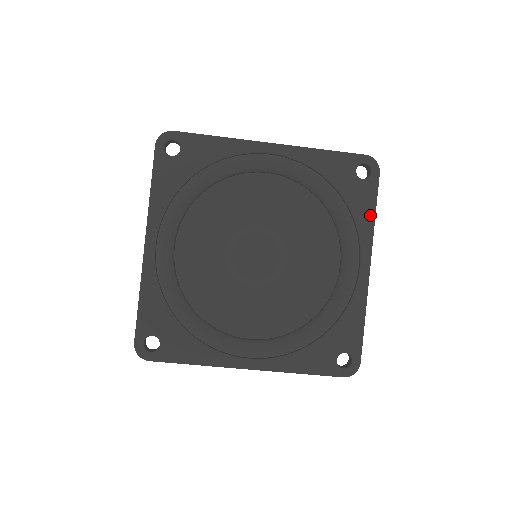
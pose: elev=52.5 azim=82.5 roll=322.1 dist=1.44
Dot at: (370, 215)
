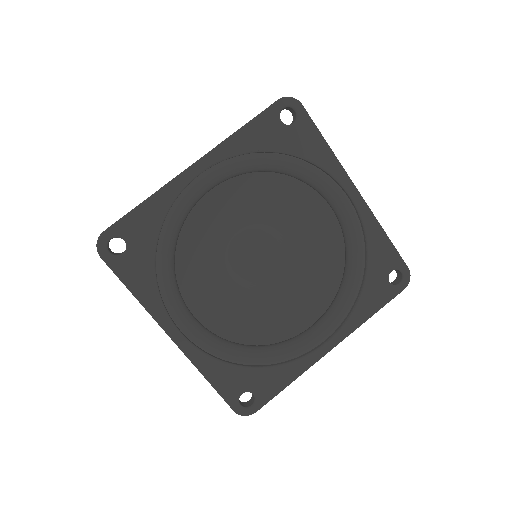
Dot at: (369, 312)
